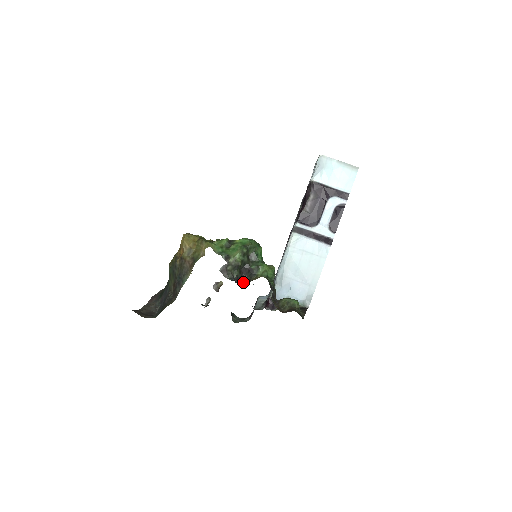
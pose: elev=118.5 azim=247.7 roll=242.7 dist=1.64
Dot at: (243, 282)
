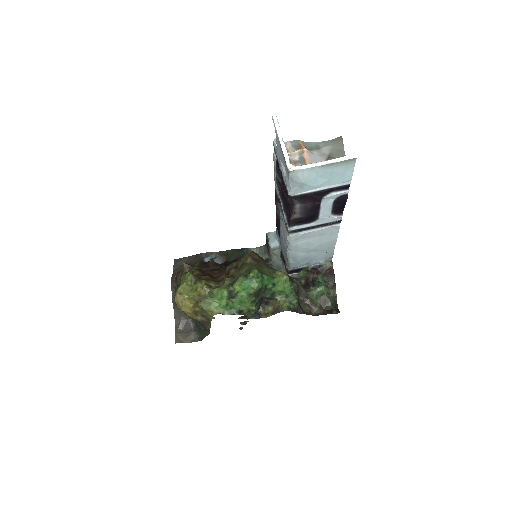
Dot at: (265, 307)
